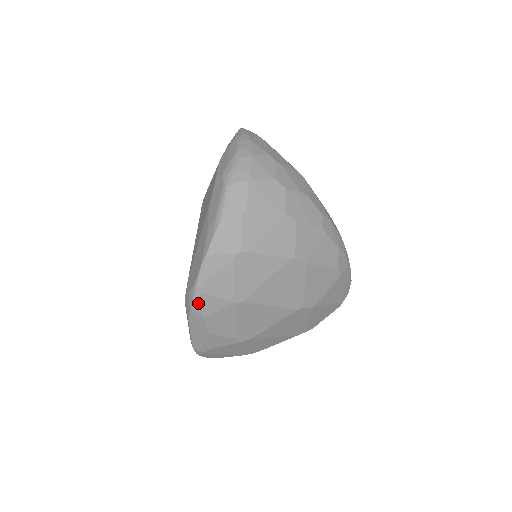
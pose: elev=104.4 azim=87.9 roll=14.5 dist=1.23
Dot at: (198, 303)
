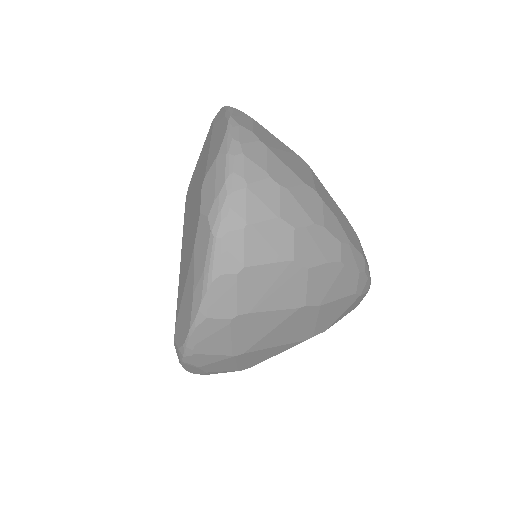
Dot at: (190, 359)
